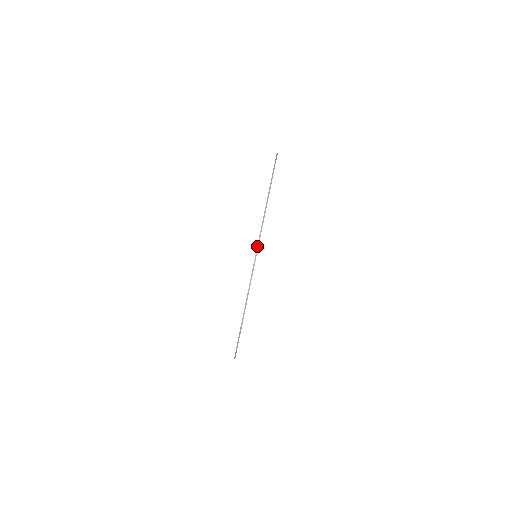
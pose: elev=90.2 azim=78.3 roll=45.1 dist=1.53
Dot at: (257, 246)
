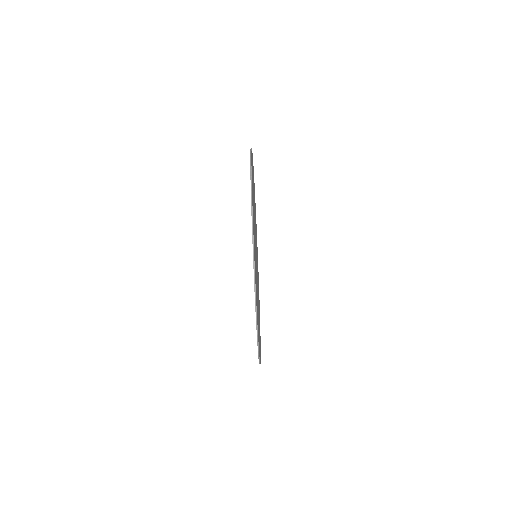
Dot at: occluded
